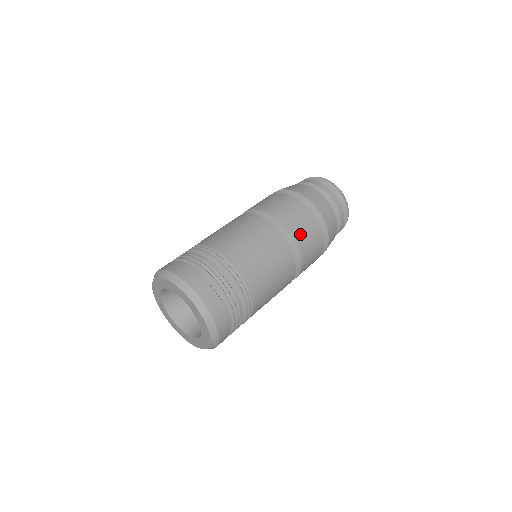
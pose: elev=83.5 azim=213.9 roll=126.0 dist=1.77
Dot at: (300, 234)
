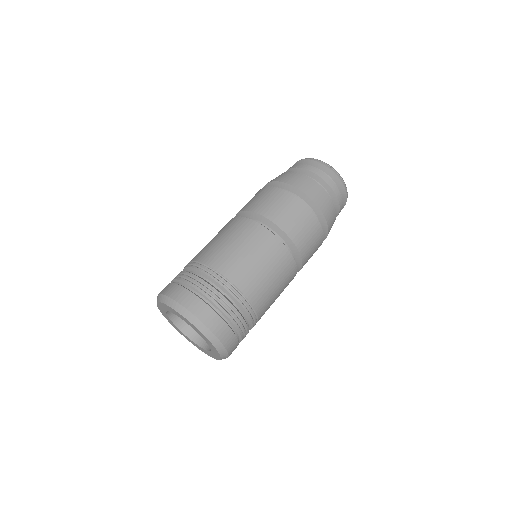
Dot at: (297, 233)
